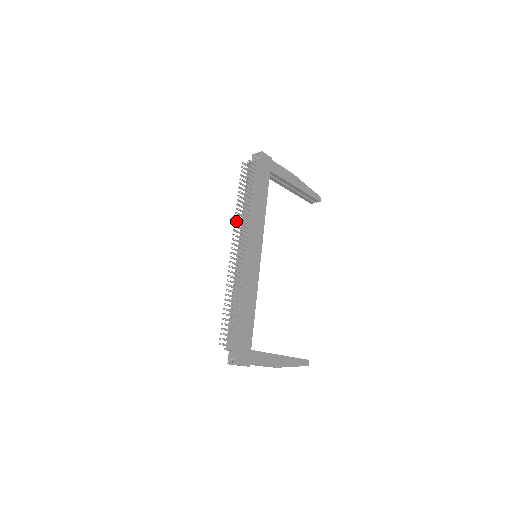
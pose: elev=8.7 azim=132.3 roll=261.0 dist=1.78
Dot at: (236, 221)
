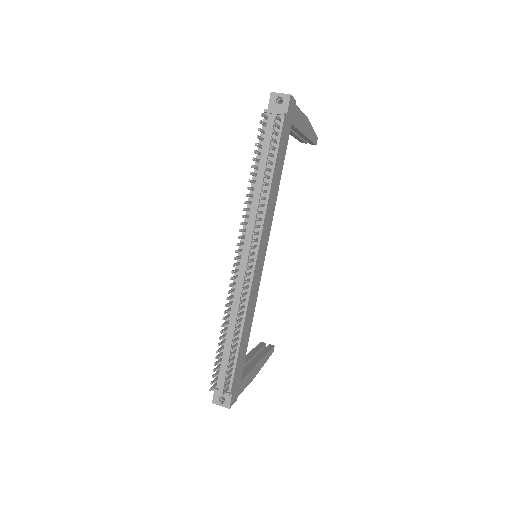
Dot at: (244, 215)
